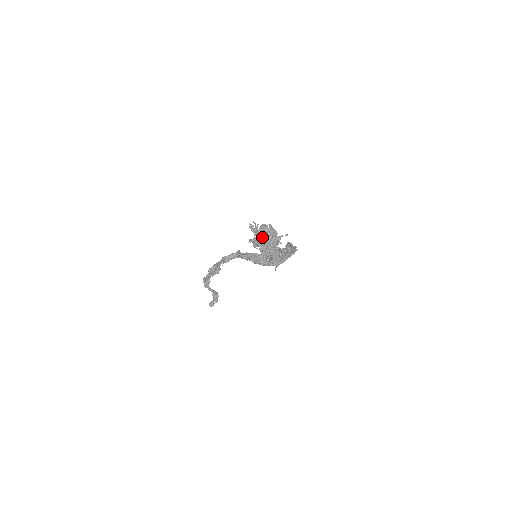
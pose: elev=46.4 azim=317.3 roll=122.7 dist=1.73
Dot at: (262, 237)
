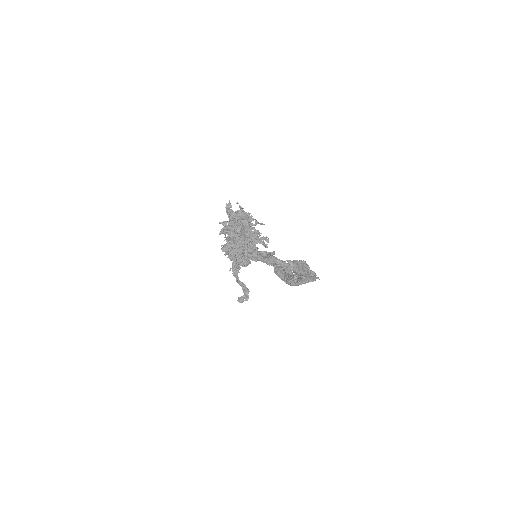
Dot at: (234, 224)
